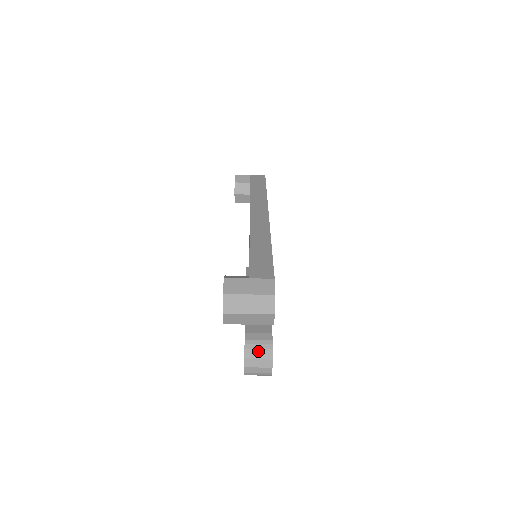
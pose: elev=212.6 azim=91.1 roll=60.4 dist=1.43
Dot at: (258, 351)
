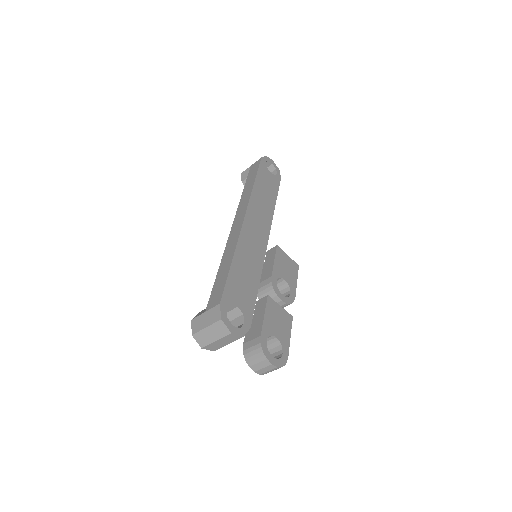
Dot at: (254, 357)
